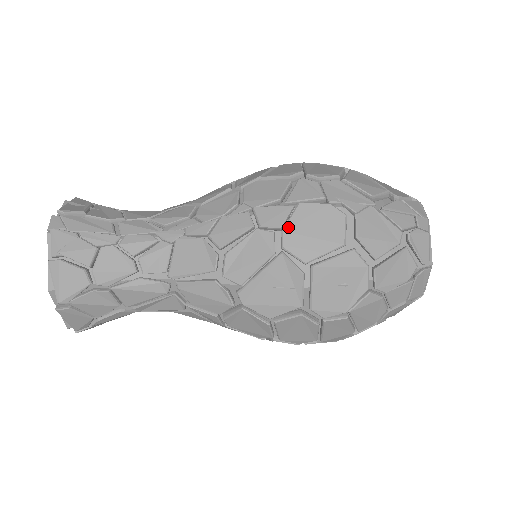
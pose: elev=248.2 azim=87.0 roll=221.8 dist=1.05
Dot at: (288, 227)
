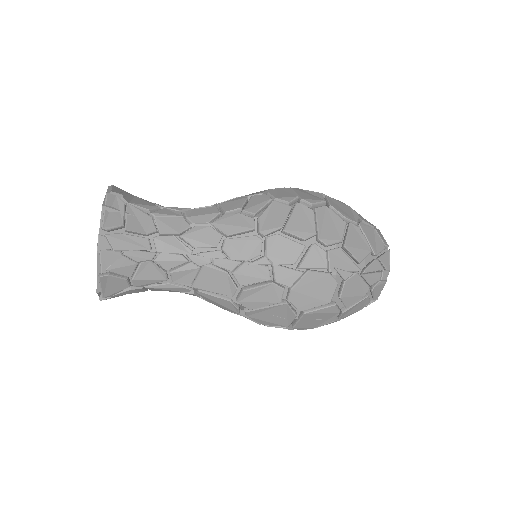
Dot at: (296, 288)
